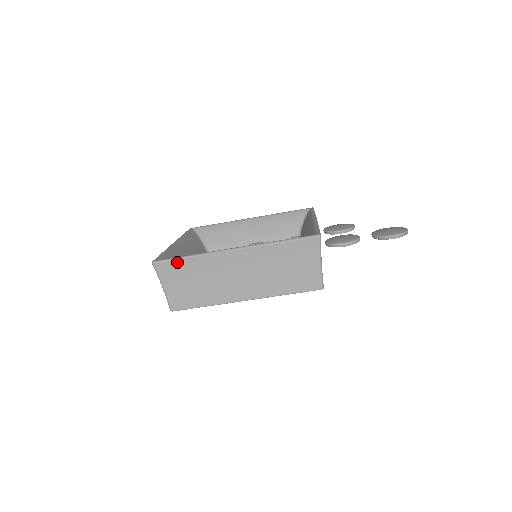
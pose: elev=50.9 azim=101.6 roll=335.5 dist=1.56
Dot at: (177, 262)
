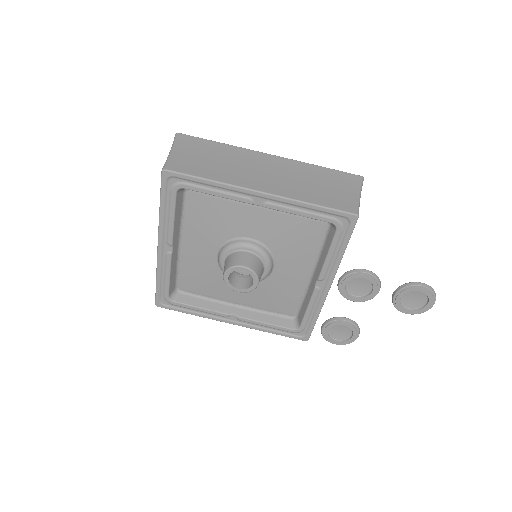
Dot at: (204, 141)
